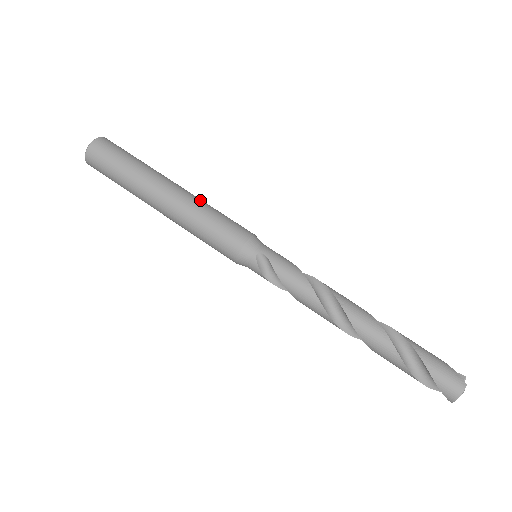
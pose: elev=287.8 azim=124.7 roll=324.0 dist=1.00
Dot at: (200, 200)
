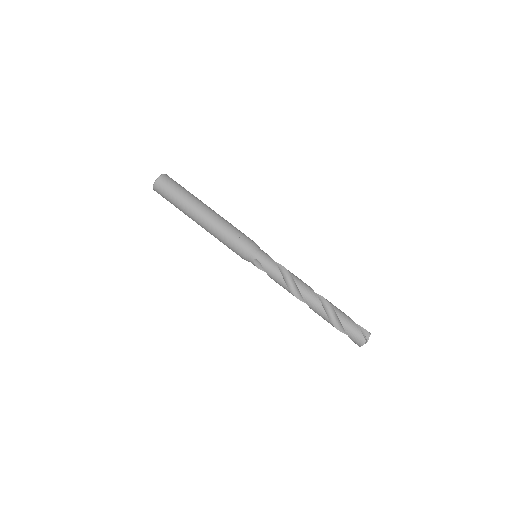
Dot at: (221, 222)
